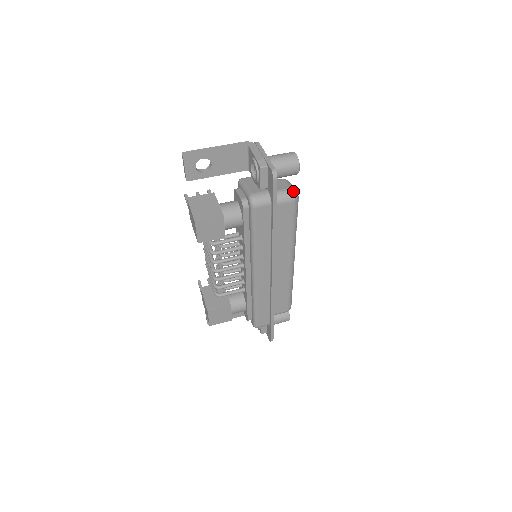
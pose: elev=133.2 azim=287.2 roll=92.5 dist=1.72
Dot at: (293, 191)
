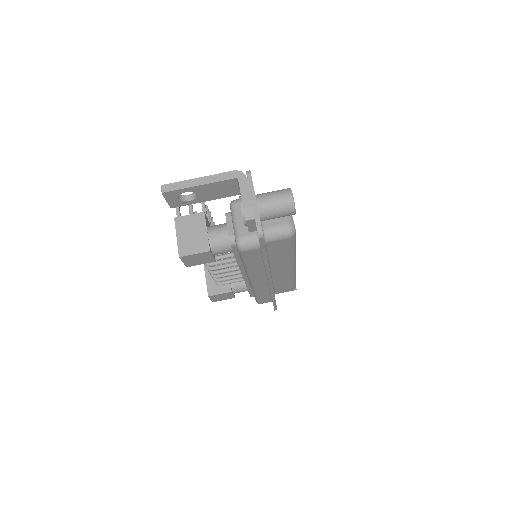
Dot at: (289, 228)
